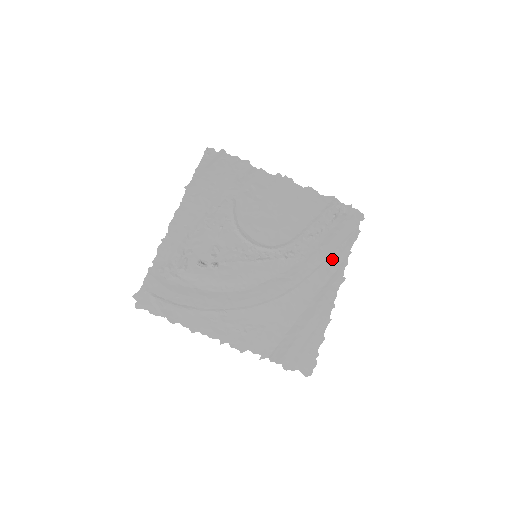
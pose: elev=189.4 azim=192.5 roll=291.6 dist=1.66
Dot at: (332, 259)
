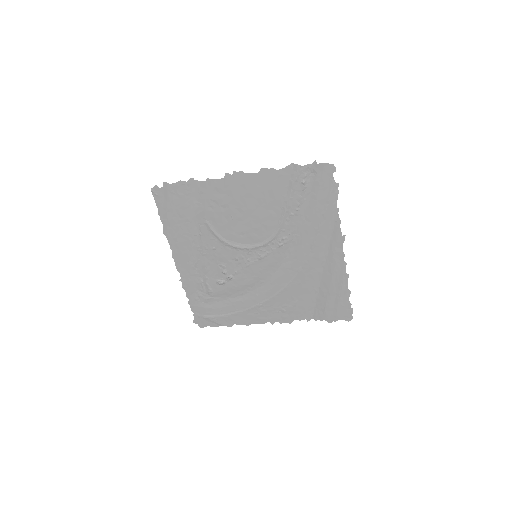
Dot at: (323, 225)
